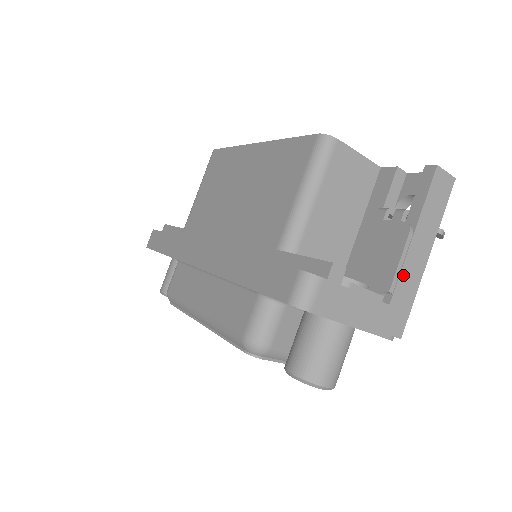
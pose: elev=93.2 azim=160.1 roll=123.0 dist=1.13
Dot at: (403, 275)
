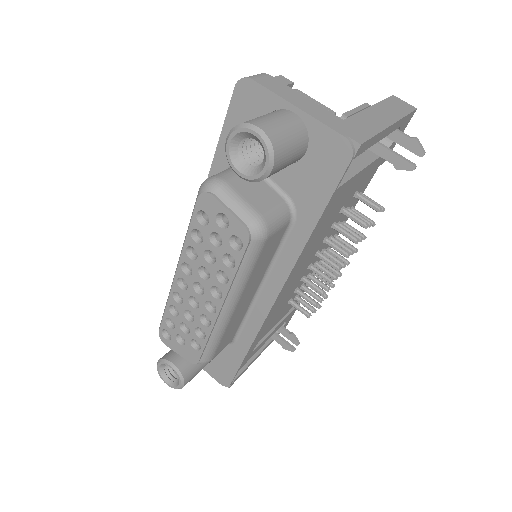
Dot at: (360, 116)
